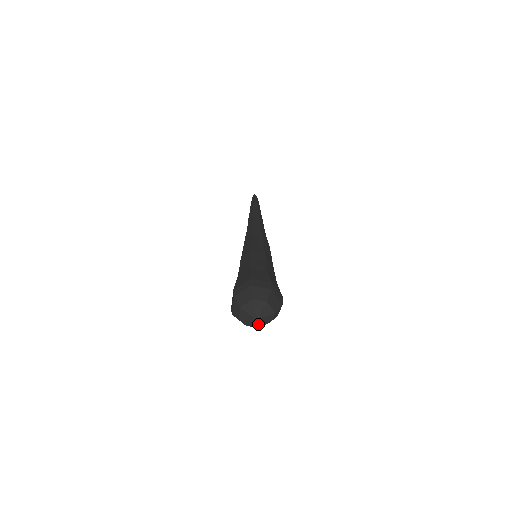
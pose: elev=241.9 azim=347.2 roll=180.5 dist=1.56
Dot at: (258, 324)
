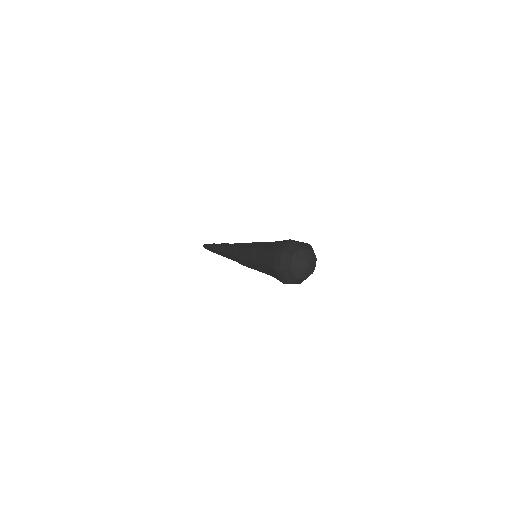
Dot at: (311, 269)
